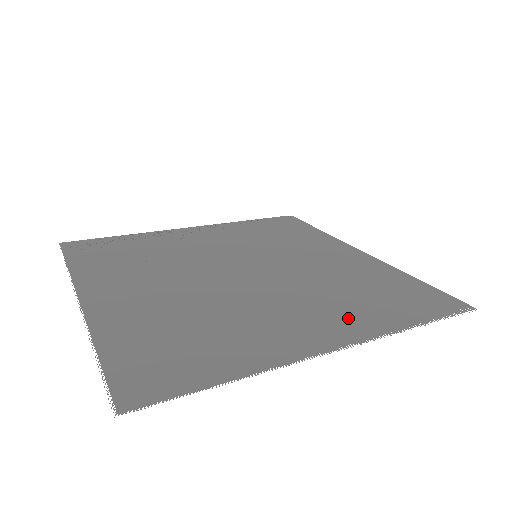
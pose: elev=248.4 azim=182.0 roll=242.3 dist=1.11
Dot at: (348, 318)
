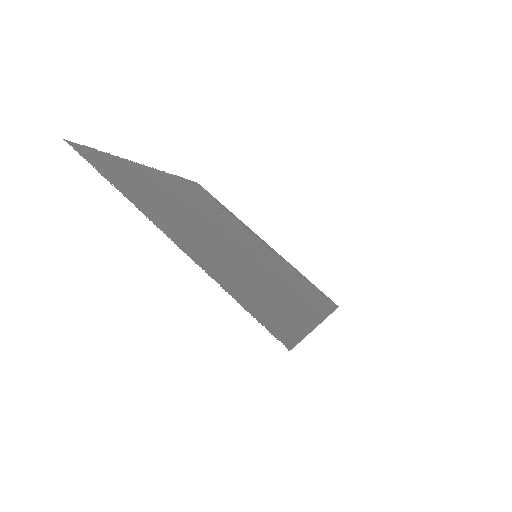
Dot at: (211, 261)
